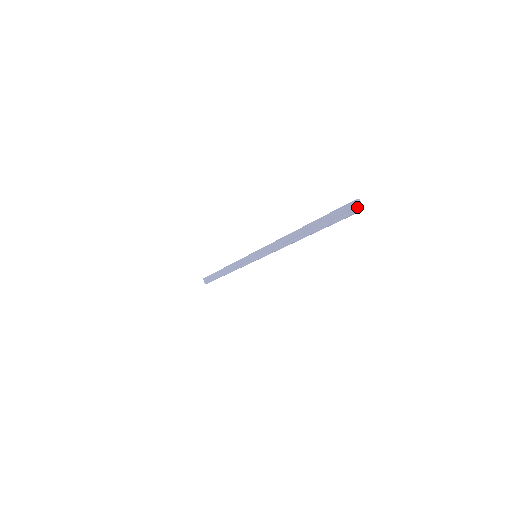
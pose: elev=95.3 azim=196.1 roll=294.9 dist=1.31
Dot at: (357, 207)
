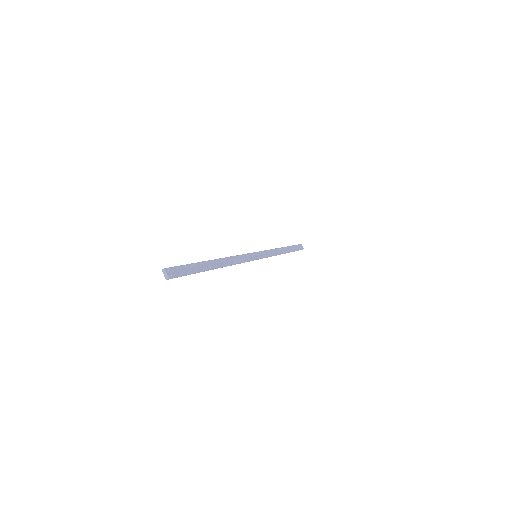
Dot at: (165, 276)
